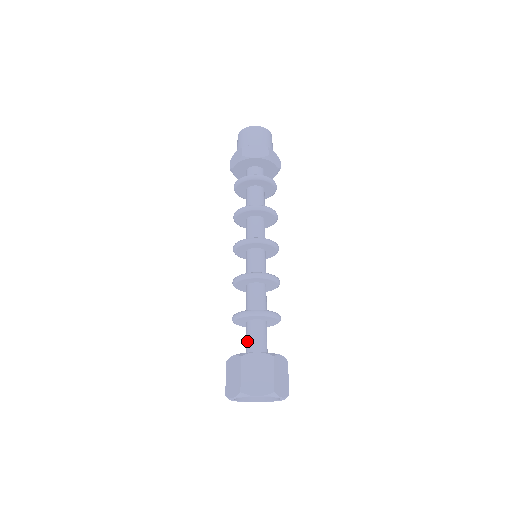
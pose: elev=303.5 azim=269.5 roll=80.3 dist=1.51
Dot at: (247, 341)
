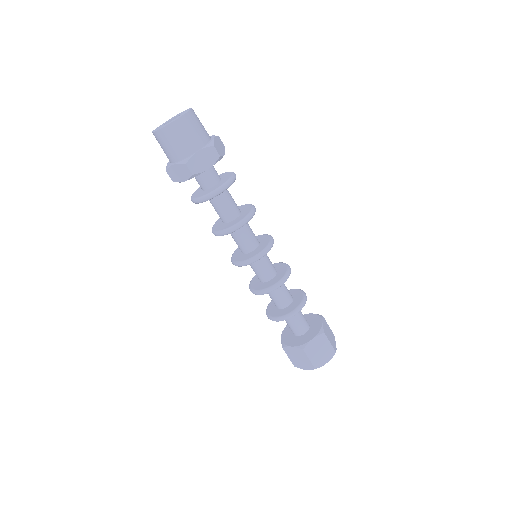
Dot at: (291, 327)
